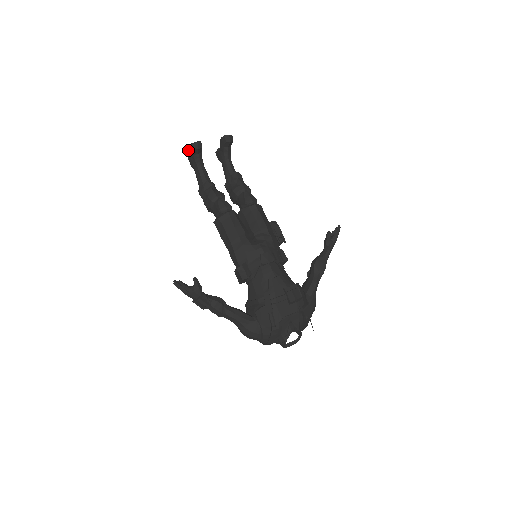
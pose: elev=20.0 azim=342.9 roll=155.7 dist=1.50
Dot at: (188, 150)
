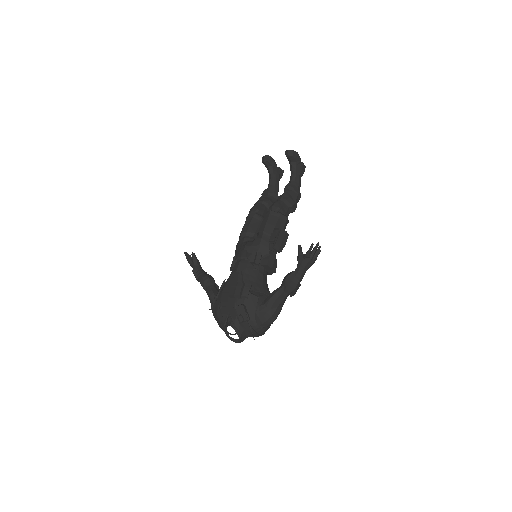
Dot at: occluded
